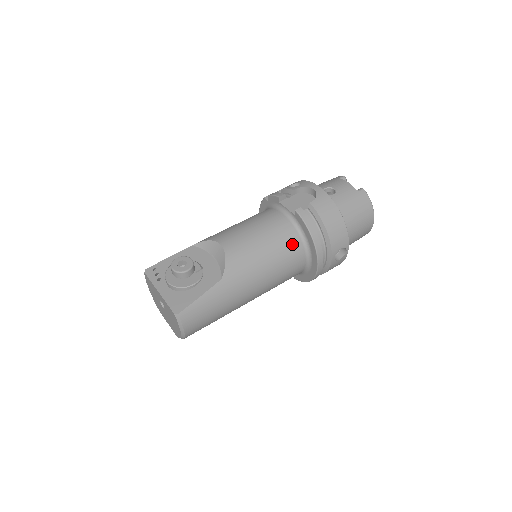
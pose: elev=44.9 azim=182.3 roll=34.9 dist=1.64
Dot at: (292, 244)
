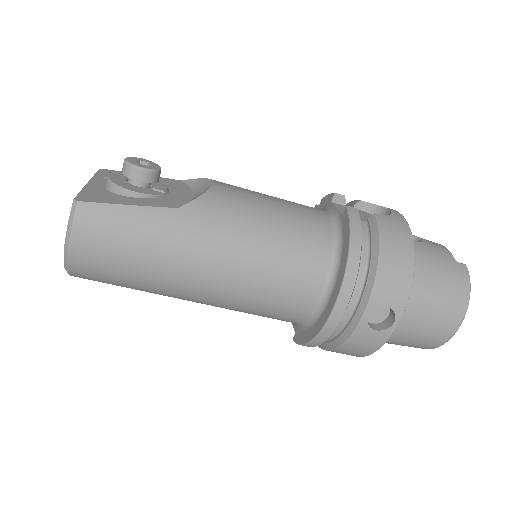
Dot at: (314, 247)
